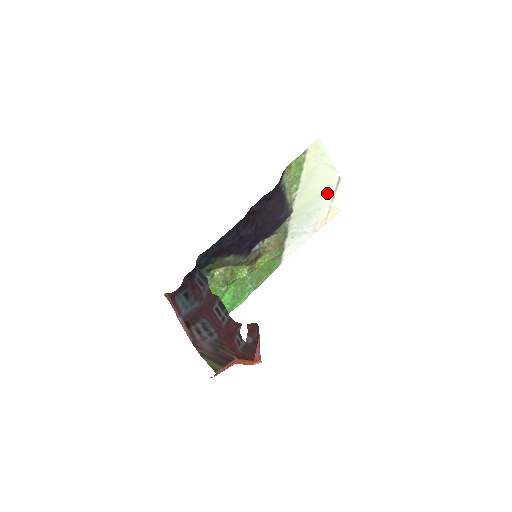
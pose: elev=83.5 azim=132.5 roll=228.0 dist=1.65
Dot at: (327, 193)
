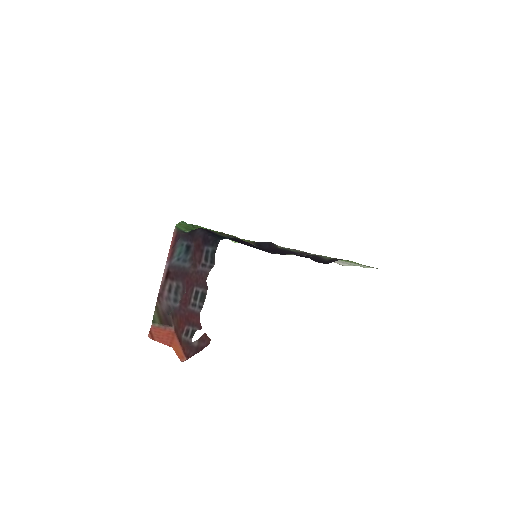
Dot at: occluded
